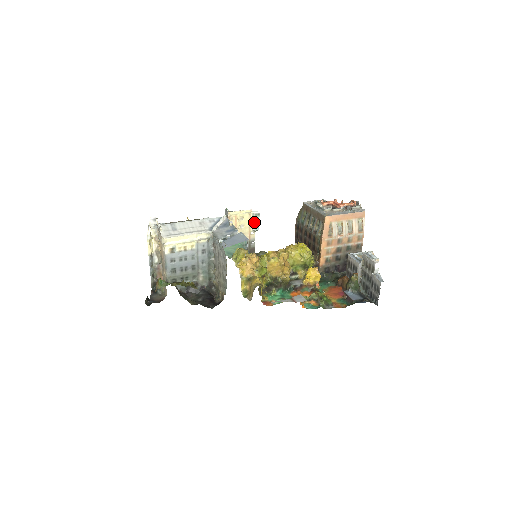
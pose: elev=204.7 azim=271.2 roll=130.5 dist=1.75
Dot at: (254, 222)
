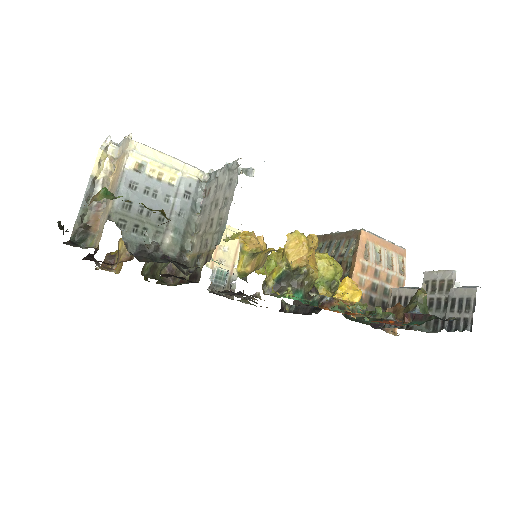
Dot at: occluded
